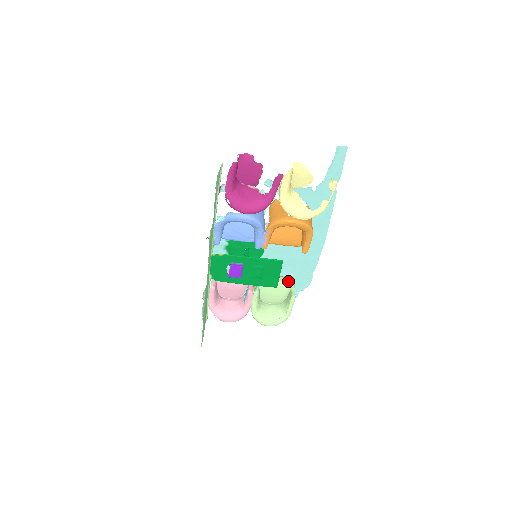
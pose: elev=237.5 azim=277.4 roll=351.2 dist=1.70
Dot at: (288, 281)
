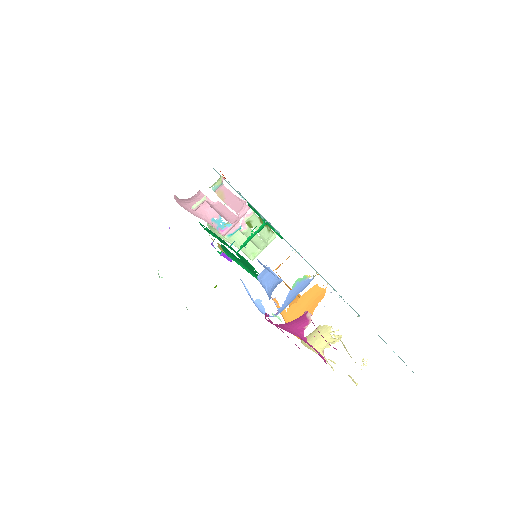
Dot at: (265, 245)
